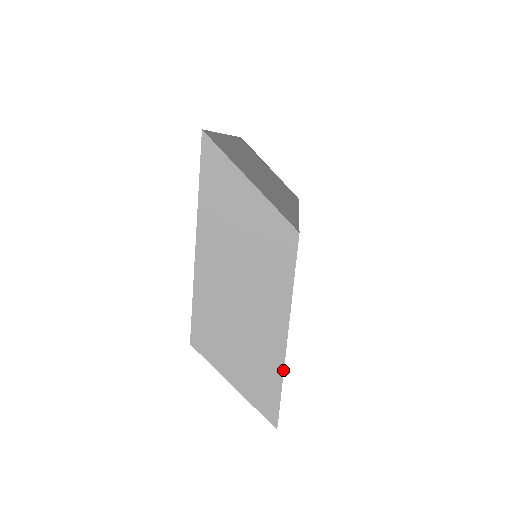
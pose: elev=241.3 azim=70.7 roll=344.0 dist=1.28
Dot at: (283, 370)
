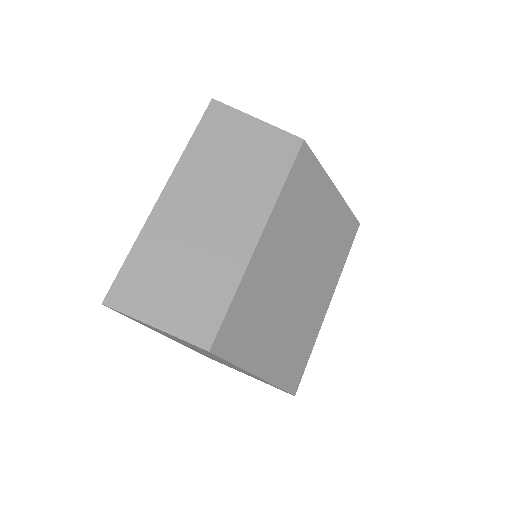
Dot at: (271, 384)
